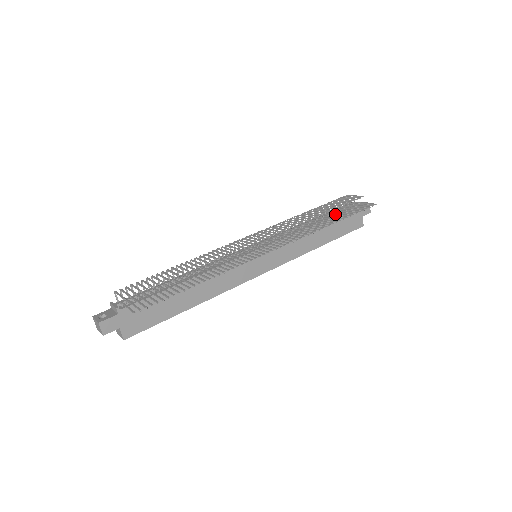
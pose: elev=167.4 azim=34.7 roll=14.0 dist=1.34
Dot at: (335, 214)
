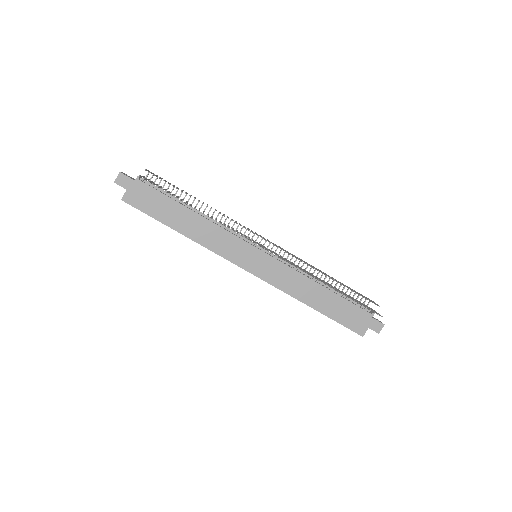
Dot at: (346, 298)
